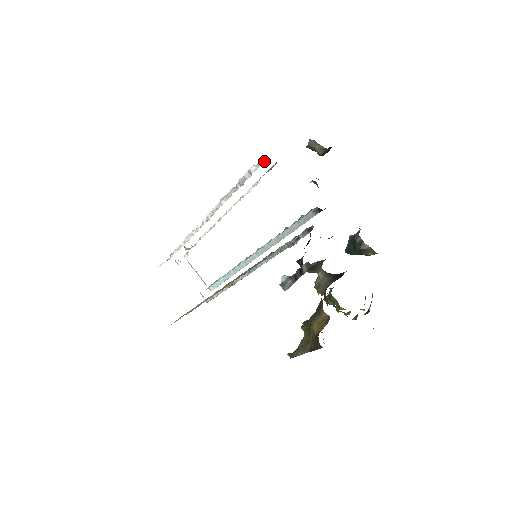
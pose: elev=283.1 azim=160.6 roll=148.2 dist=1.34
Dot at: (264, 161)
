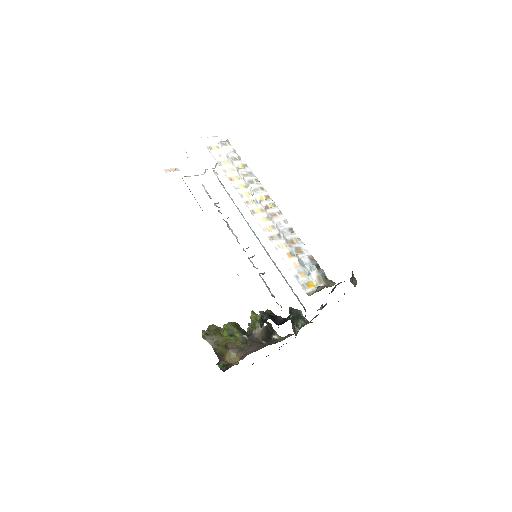
Dot at: (323, 279)
